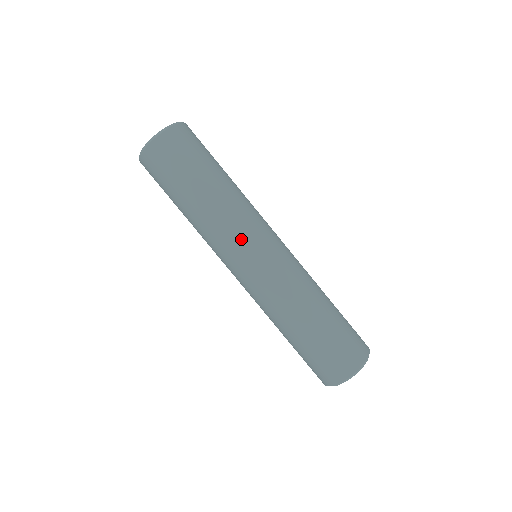
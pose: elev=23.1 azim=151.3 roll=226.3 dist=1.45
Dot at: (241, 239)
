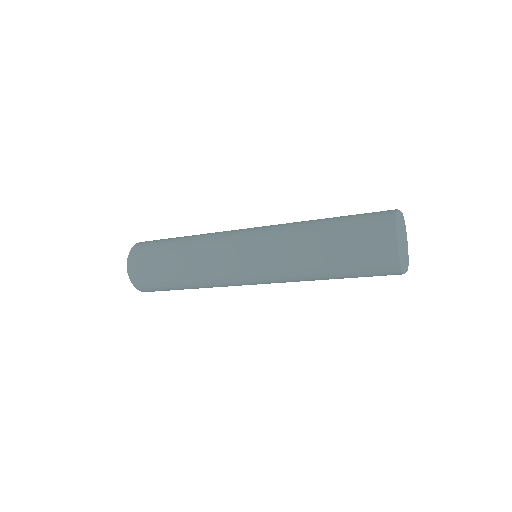
Dot at: (224, 264)
